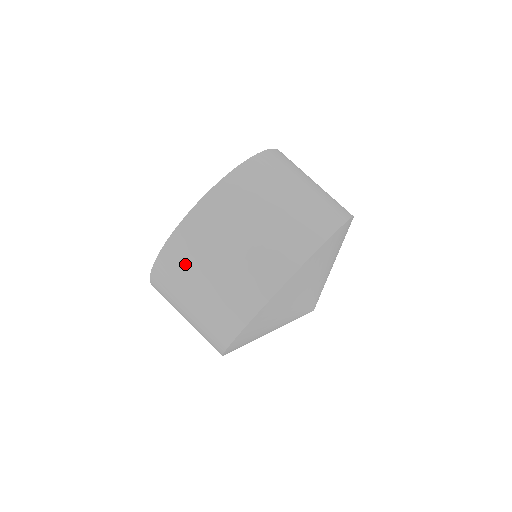
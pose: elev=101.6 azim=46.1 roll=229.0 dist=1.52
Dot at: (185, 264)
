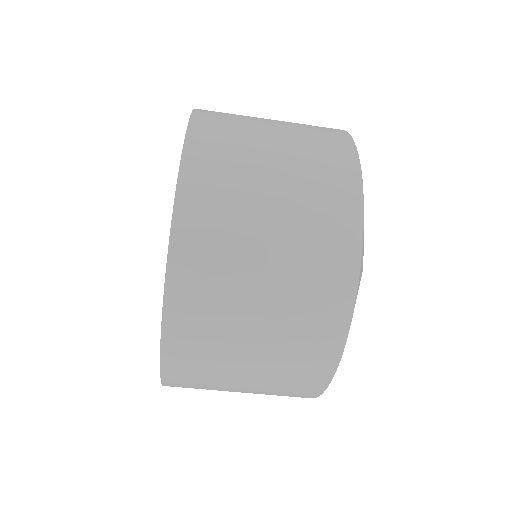
Dot at: (204, 373)
